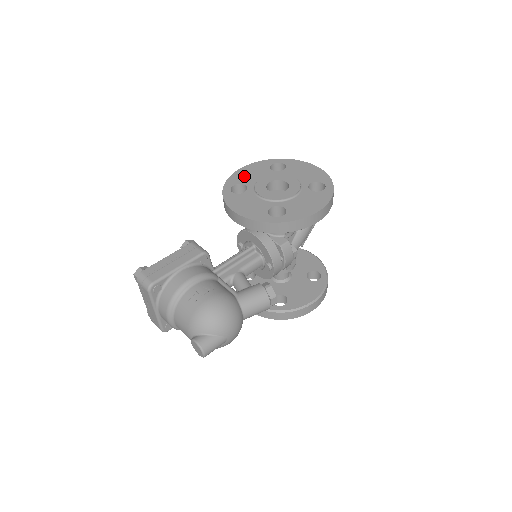
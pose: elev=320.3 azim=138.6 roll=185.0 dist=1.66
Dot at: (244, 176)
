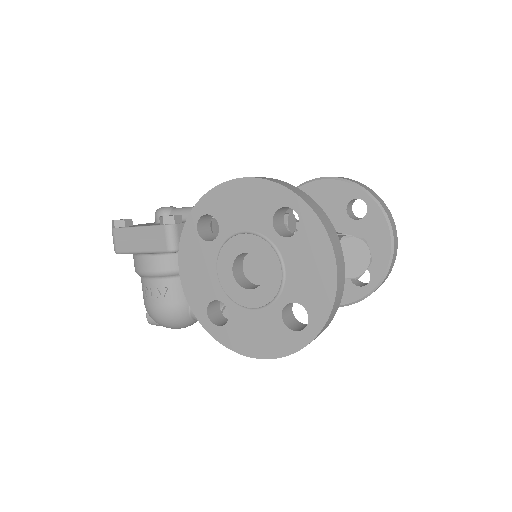
Dot at: (229, 204)
